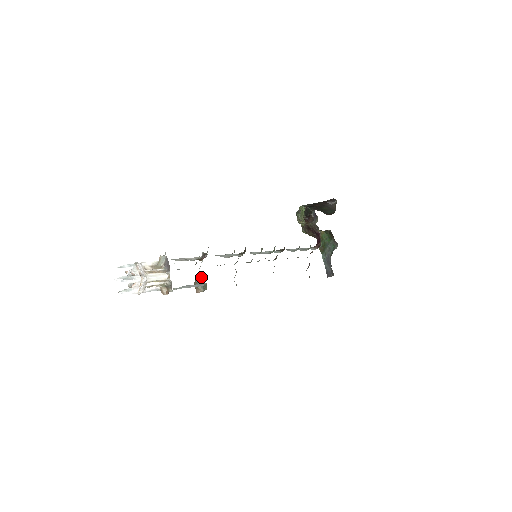
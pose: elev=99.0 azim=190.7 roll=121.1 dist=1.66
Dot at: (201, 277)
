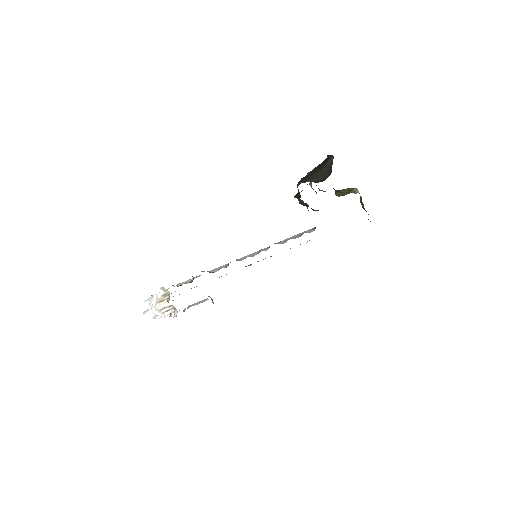
Dot at: occluded
